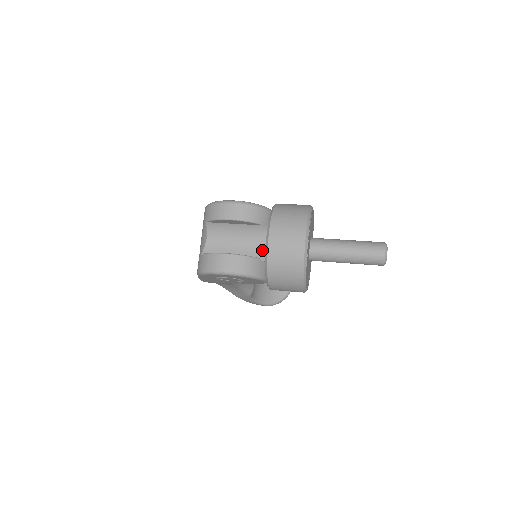
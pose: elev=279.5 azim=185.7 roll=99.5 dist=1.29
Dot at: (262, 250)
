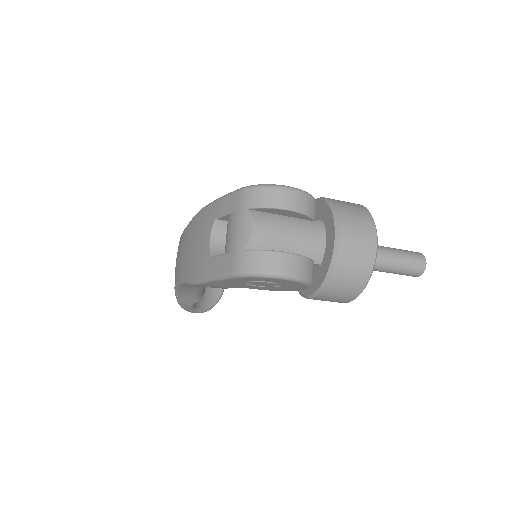
Dot at: (318, 251)
